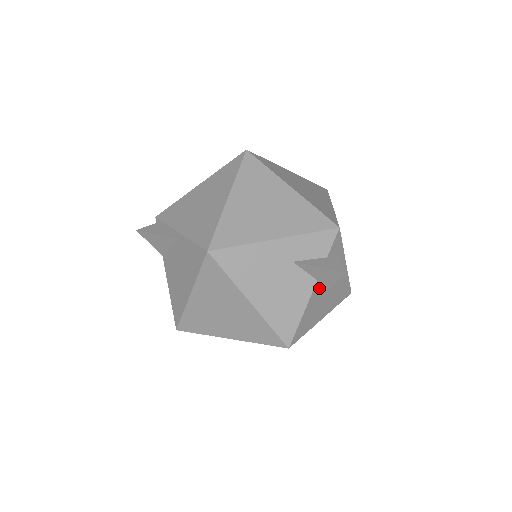
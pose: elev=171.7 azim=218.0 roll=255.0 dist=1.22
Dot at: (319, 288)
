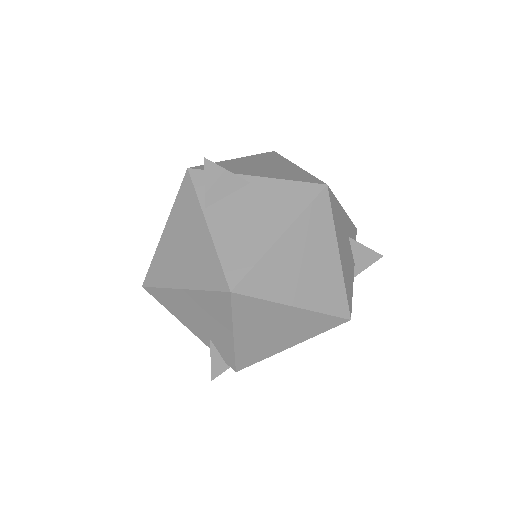
Dot at: occluded
